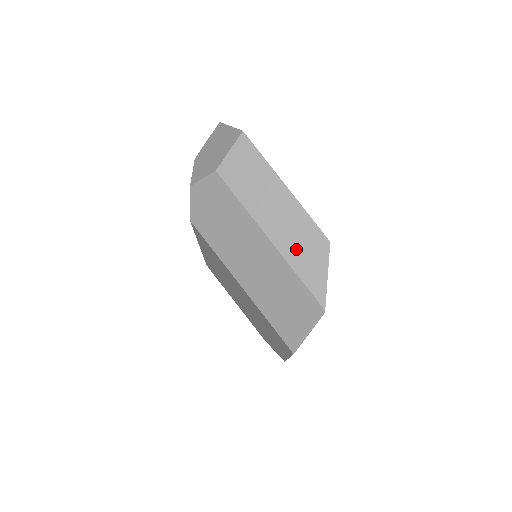
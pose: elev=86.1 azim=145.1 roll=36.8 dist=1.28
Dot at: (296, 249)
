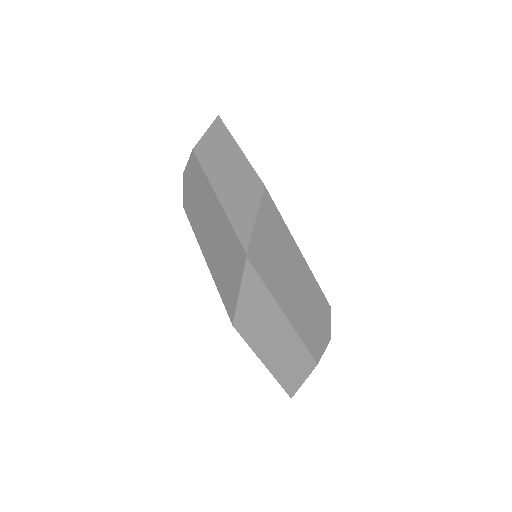
Dot at: (234, 198)
